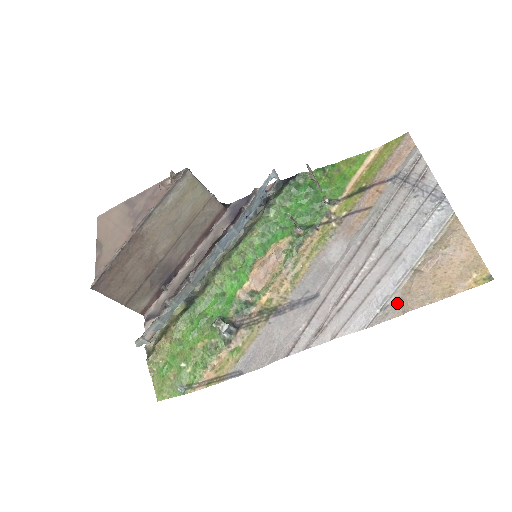
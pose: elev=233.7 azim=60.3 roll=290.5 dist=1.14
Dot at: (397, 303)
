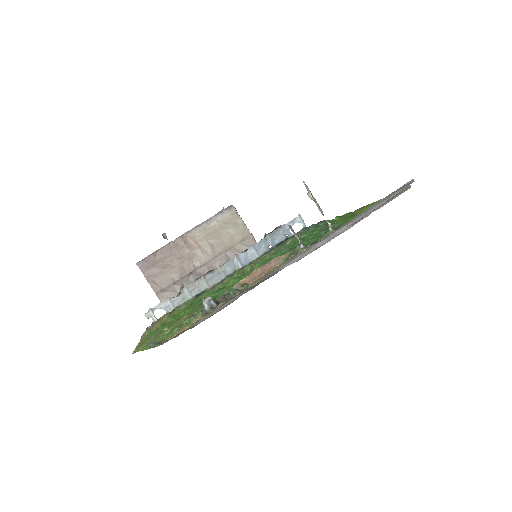
Dot at: occluded
